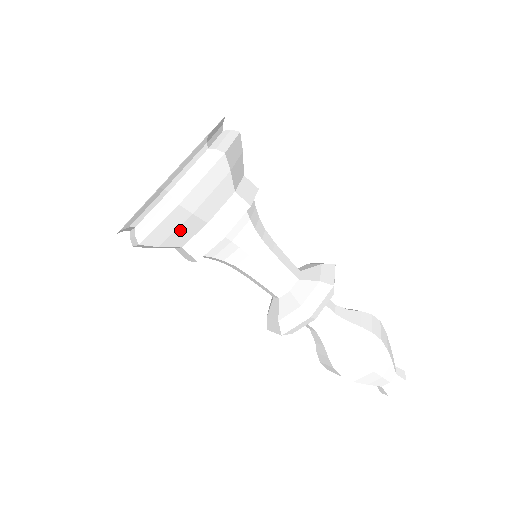
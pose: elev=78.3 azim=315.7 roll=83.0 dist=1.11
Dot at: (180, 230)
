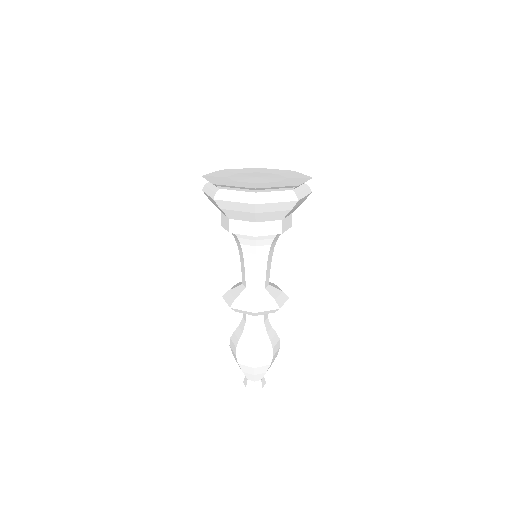
Dot at: (240, 213)
